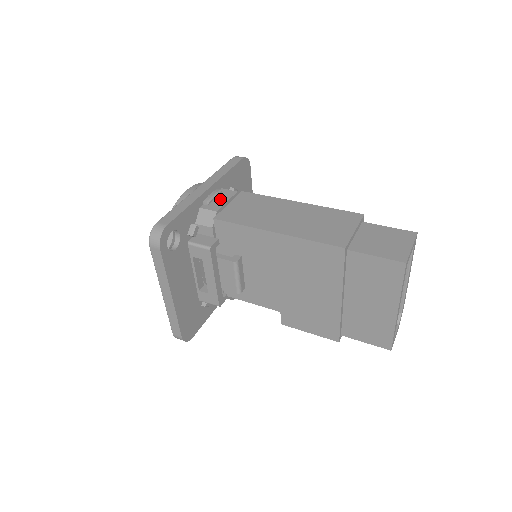
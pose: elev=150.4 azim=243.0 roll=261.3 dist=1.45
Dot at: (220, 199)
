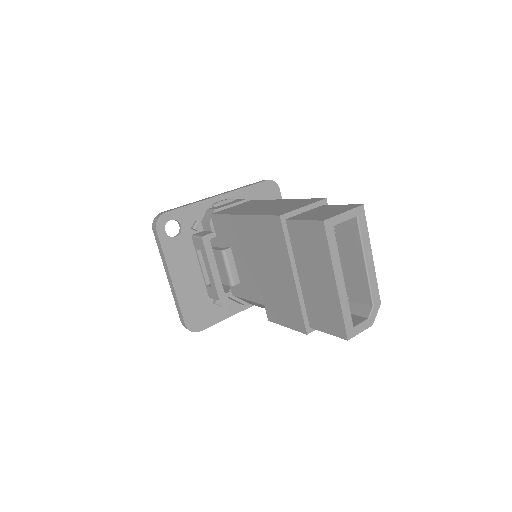
Dot at: (227, 204)
